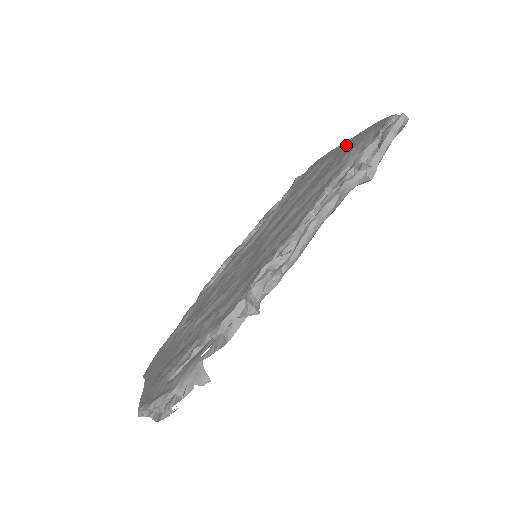
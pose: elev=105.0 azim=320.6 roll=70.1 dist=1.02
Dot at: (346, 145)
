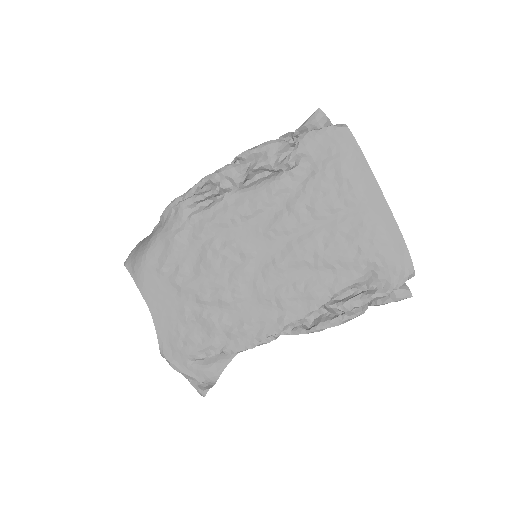
Dot at: (376, 211)
